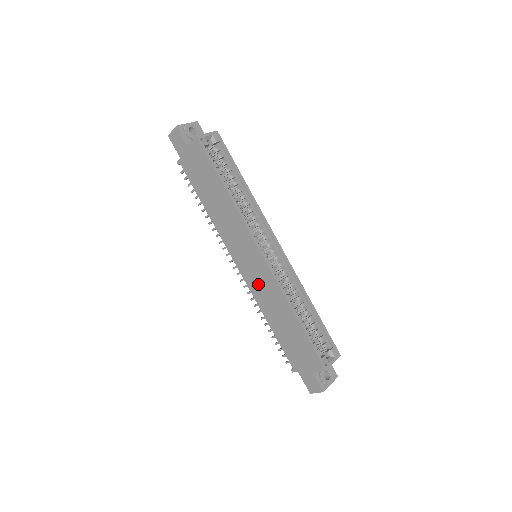
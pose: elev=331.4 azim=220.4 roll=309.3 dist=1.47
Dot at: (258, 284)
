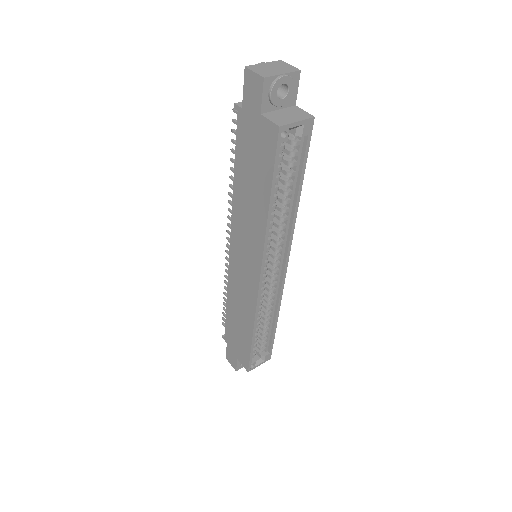
Dot at: (239, 283)
